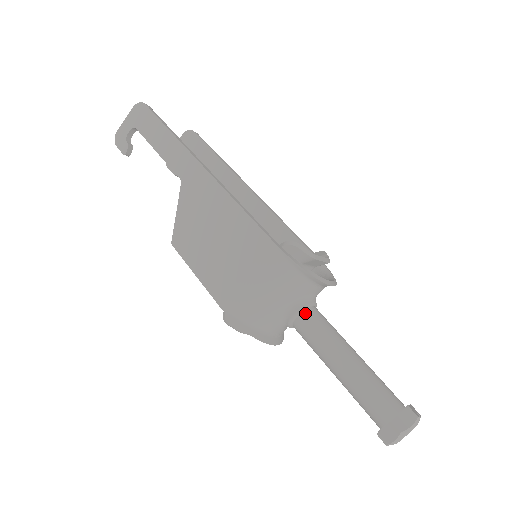
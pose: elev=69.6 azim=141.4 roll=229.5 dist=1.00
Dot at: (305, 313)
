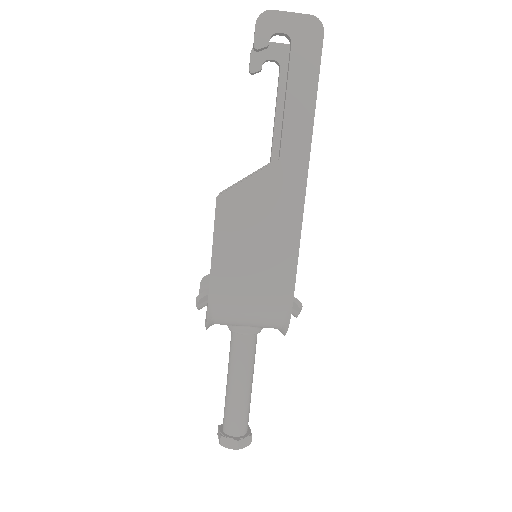
Dot at: (252, 337)
